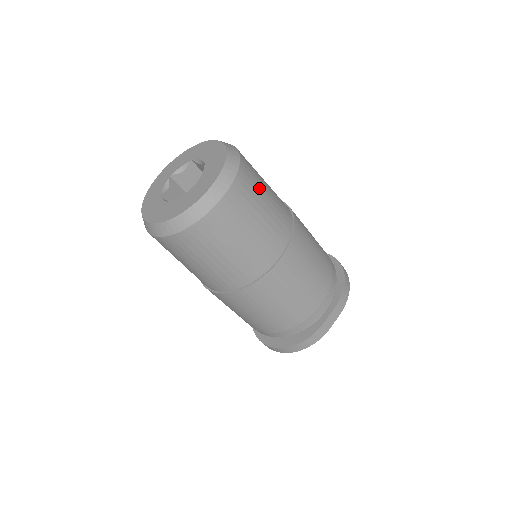
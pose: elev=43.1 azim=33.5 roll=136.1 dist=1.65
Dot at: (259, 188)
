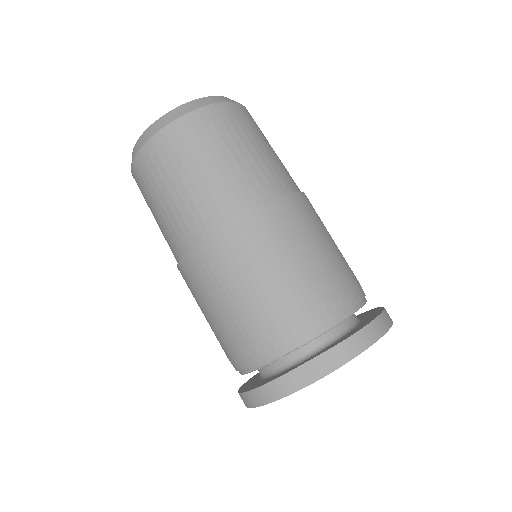
Dot at: (232, 136)
